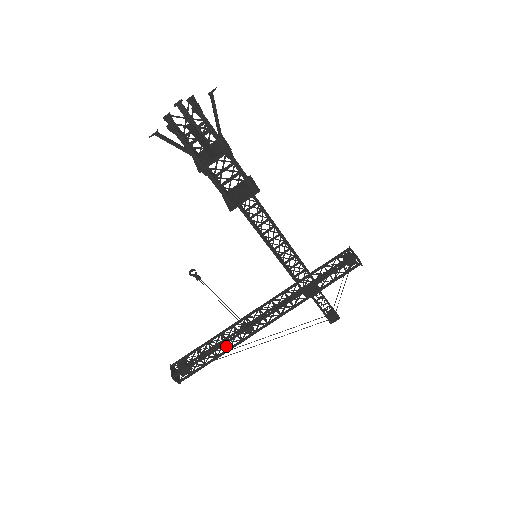
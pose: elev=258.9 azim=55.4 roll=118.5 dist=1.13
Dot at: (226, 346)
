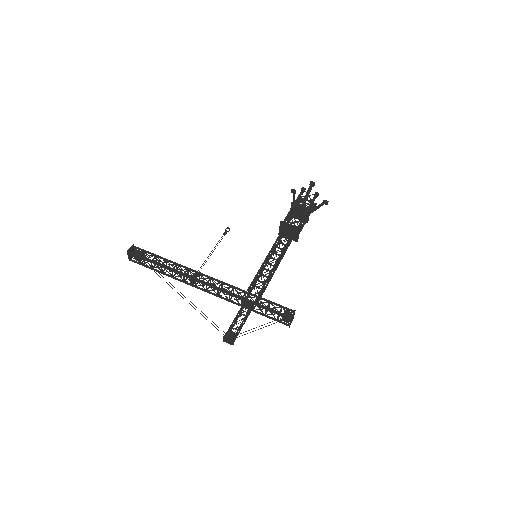
Dot at: (175, 266)
